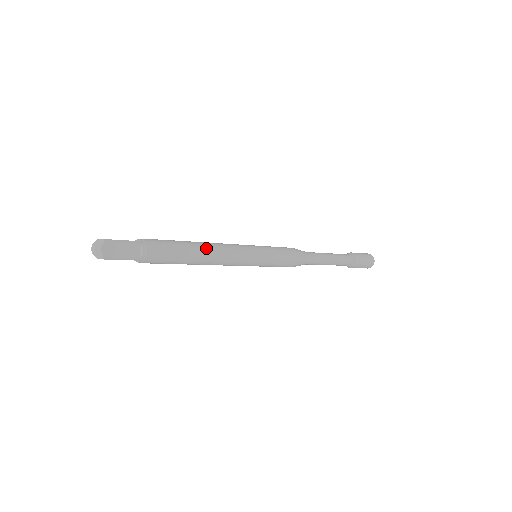
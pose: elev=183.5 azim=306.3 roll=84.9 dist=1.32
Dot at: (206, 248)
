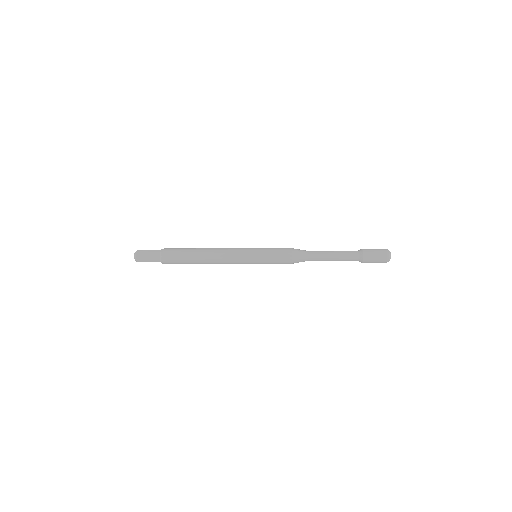
Dot at: (207, 252)
